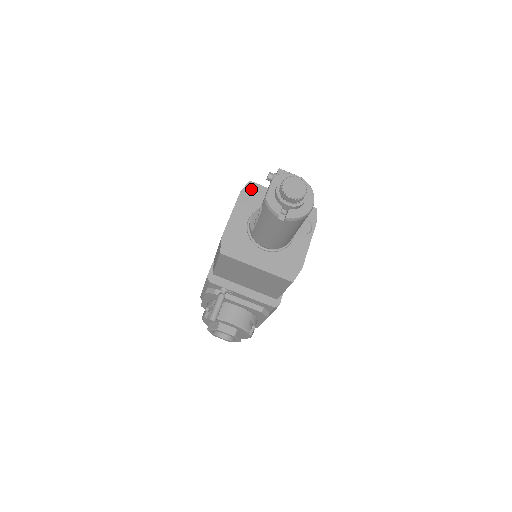
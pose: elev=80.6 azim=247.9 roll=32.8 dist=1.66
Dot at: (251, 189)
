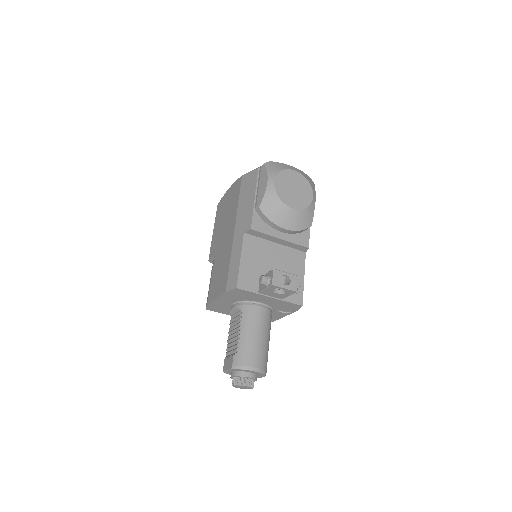
Dot at: (237, 292)
